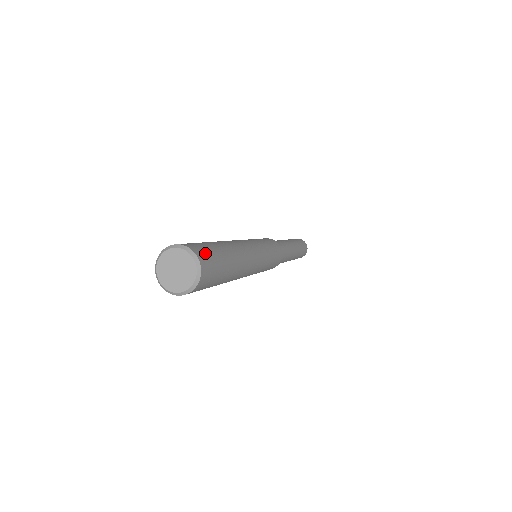
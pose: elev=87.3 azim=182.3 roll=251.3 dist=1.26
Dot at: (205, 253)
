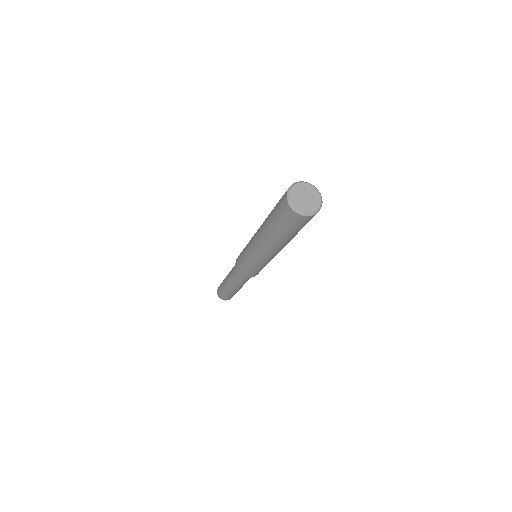
Dot at: occluded
